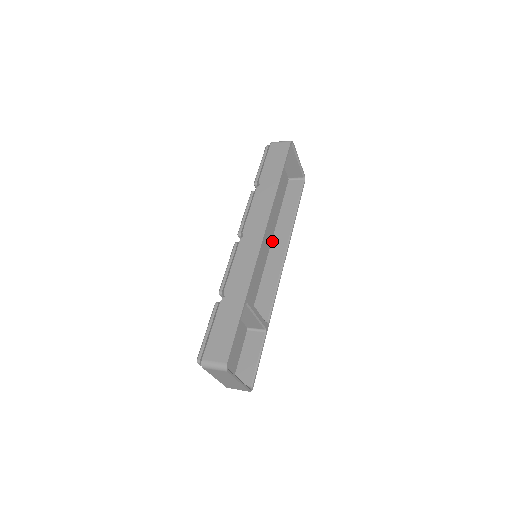
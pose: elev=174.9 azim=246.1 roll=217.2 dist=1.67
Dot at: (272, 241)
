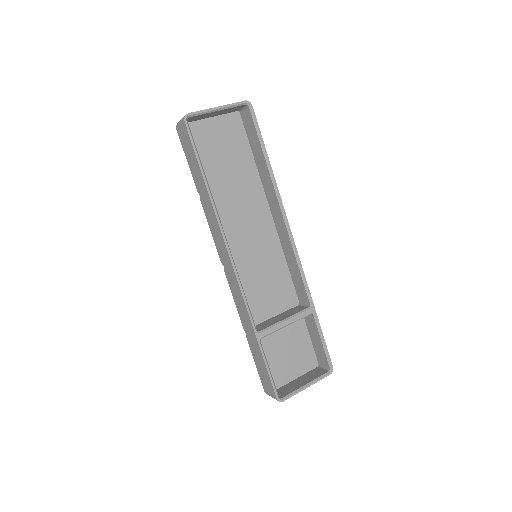
Dot at: (269, 207)
